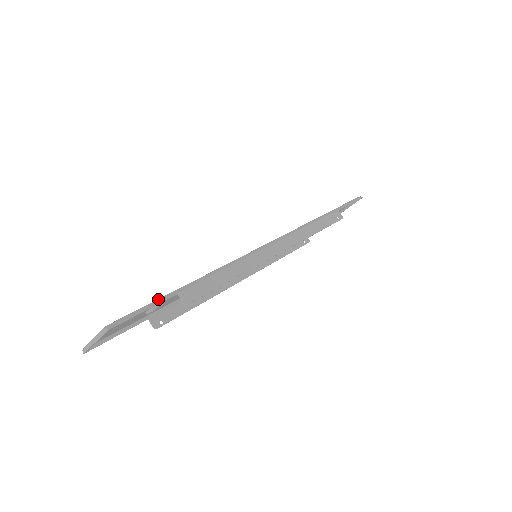
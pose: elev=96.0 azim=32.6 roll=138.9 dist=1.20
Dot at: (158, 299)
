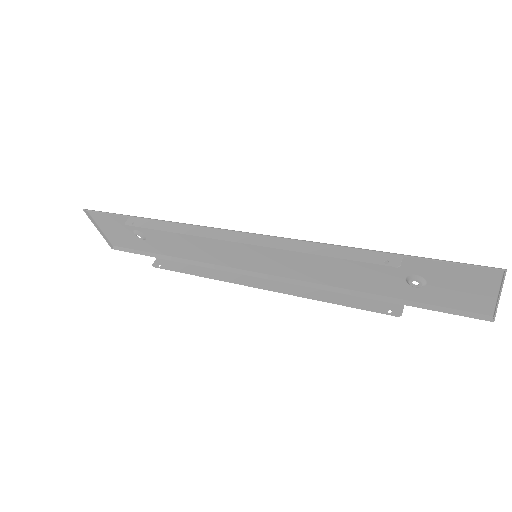
Dot at: (121, 214)
